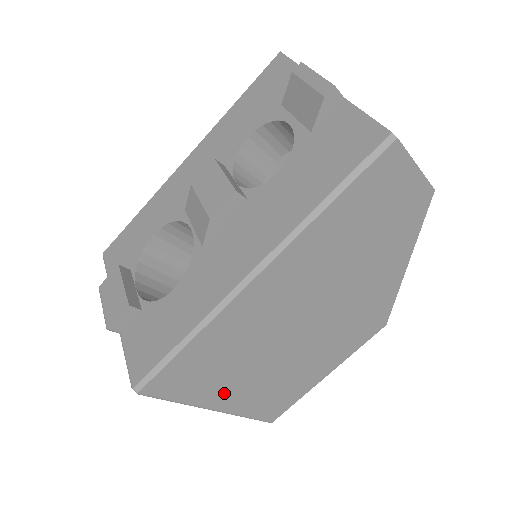
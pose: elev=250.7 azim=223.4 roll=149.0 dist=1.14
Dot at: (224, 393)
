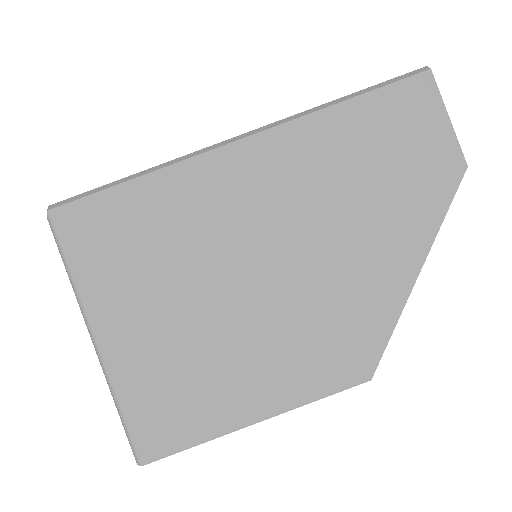
Dot at: (122, 312)
